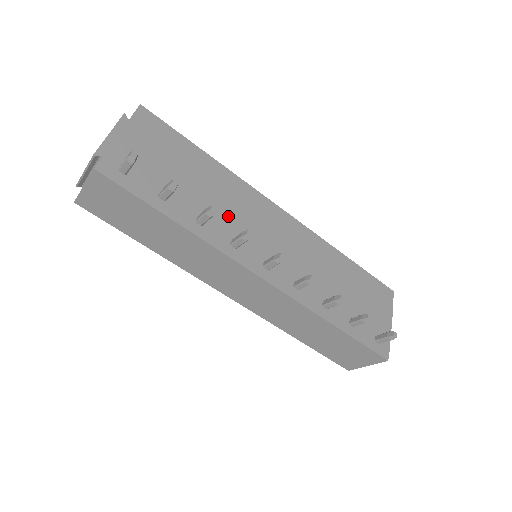
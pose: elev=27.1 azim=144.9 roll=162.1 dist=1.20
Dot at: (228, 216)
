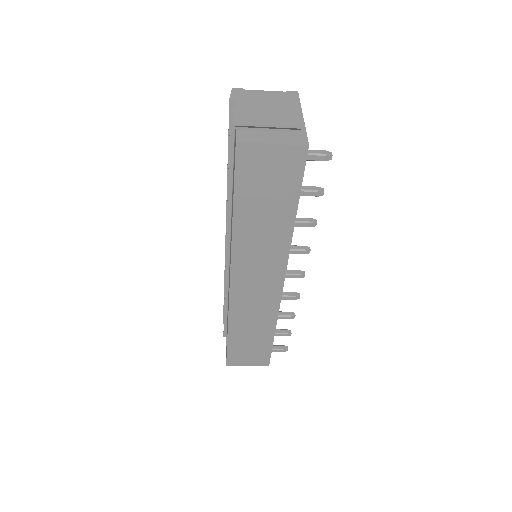
Dot at: occluded
